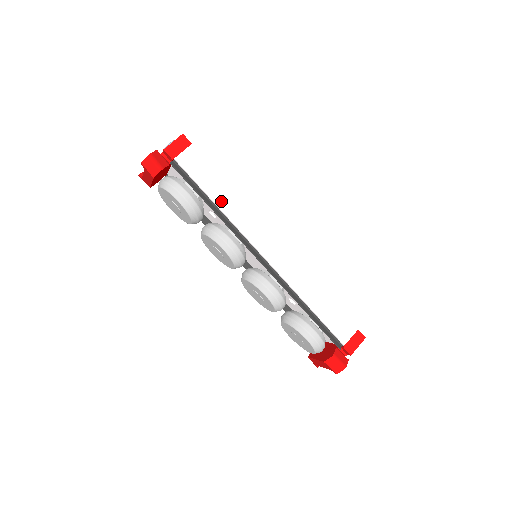
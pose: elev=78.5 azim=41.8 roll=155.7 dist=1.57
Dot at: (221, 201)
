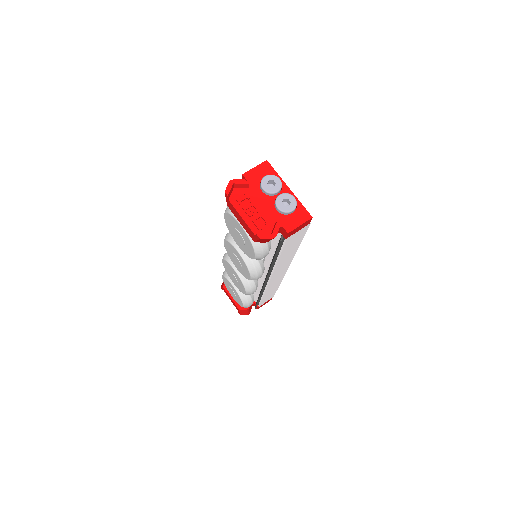
Dot at: (283, 258)
